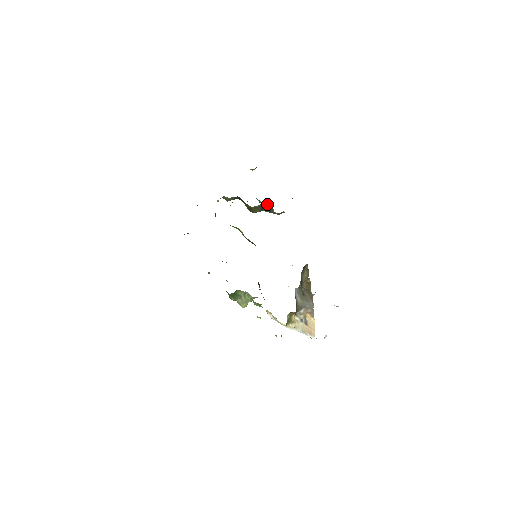
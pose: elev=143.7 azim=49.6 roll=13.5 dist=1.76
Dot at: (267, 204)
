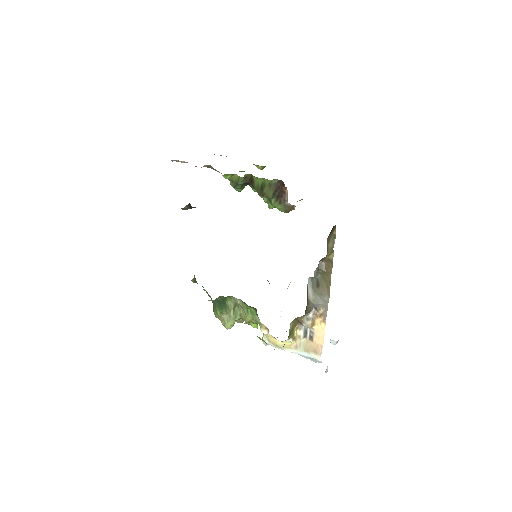
Dot at: occluded
